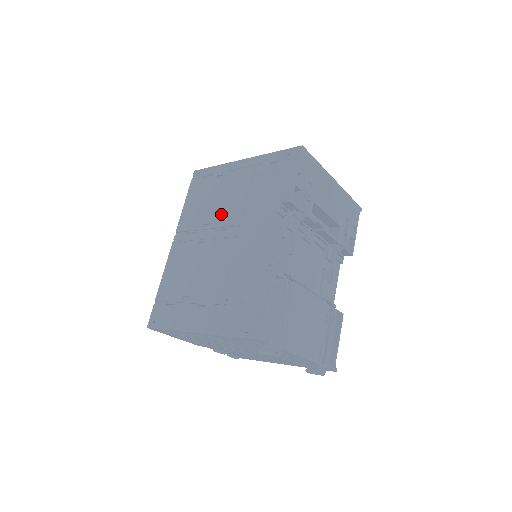
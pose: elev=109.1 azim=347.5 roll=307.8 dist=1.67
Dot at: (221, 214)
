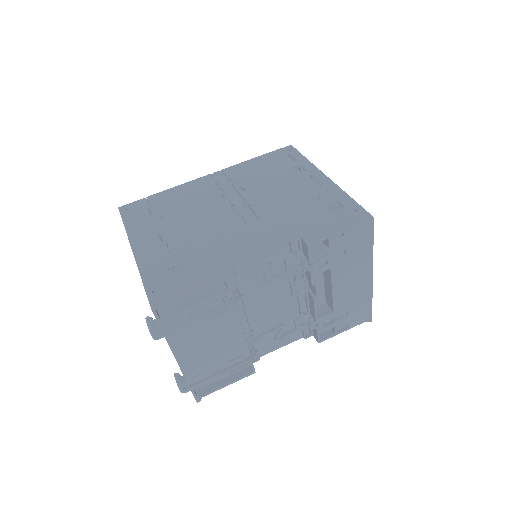
Dot at: (260, 194)
